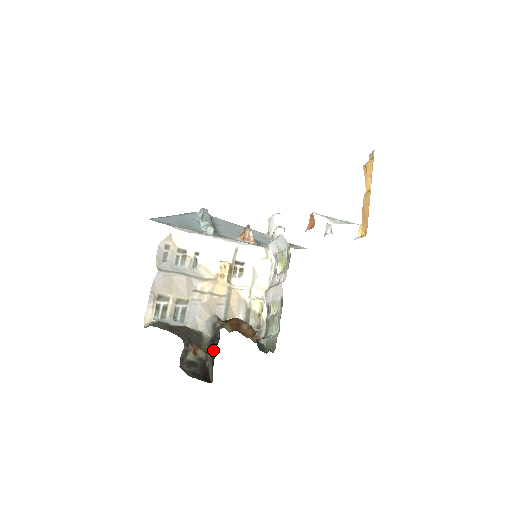
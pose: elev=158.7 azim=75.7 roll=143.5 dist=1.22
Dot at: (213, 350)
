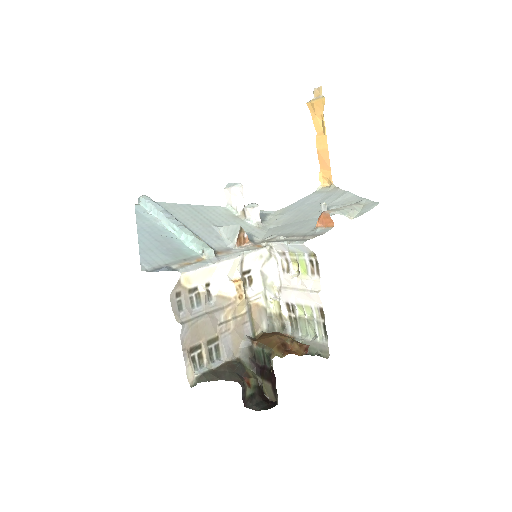
Dot at: (265, 375)
